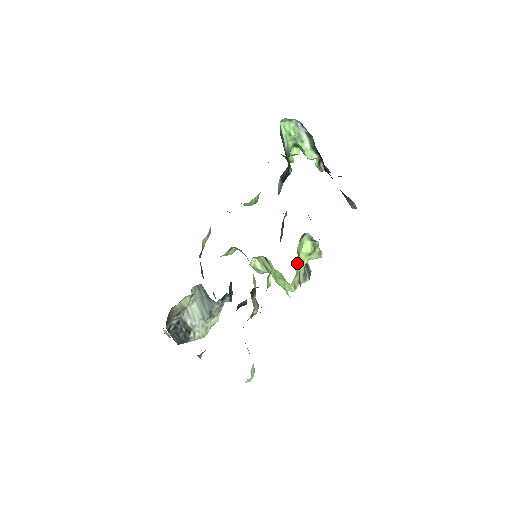
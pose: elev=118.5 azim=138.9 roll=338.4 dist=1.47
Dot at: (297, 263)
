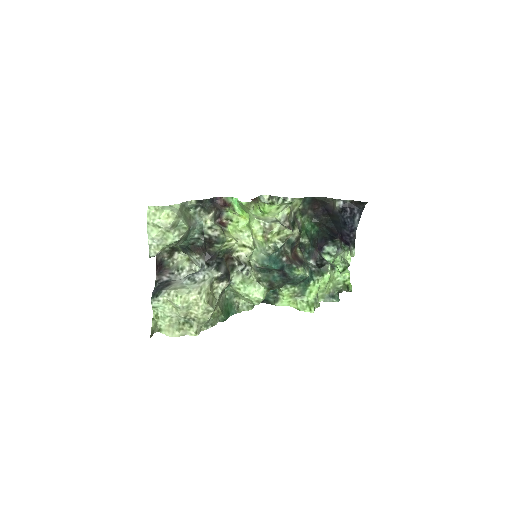
Dot at: occluded
